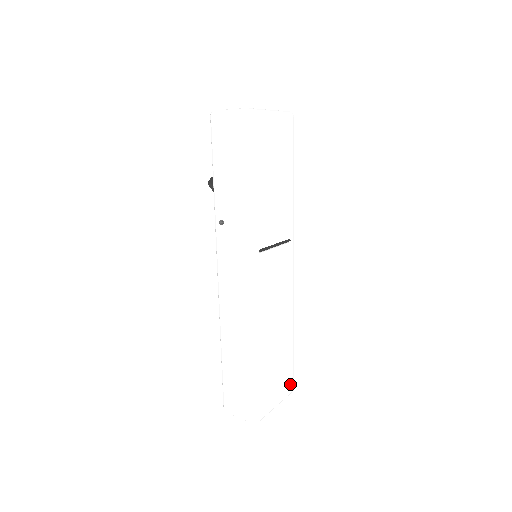
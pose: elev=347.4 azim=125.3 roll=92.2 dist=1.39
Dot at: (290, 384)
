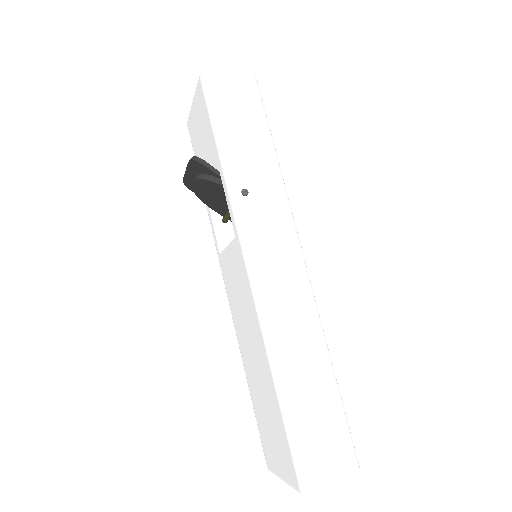
Dot at: occluded
